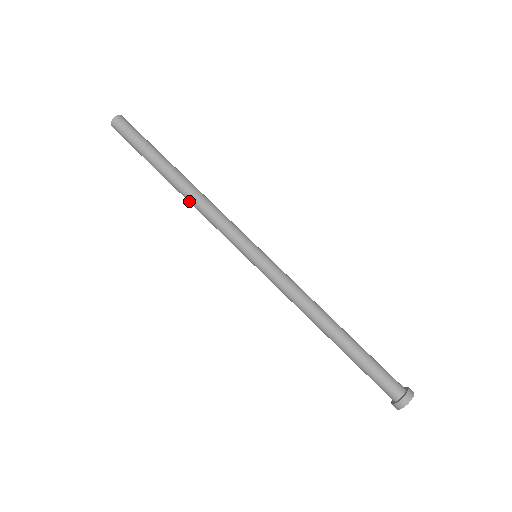
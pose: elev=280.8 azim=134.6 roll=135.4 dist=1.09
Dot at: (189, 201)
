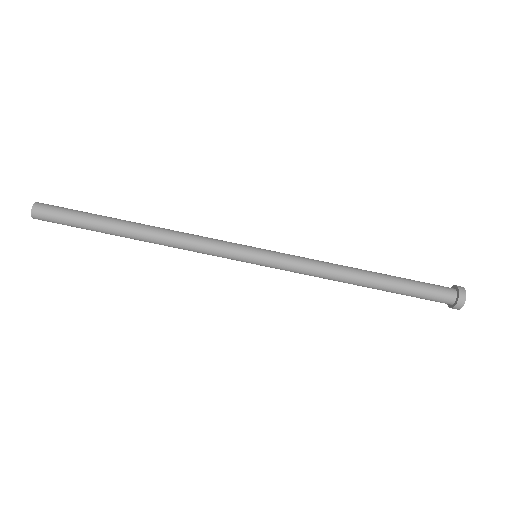
Dot at: occluded
